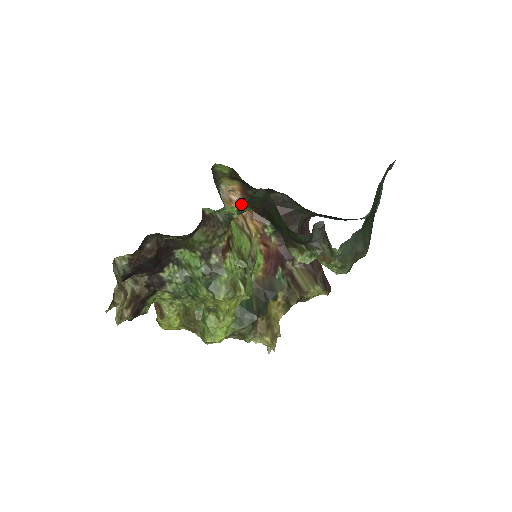
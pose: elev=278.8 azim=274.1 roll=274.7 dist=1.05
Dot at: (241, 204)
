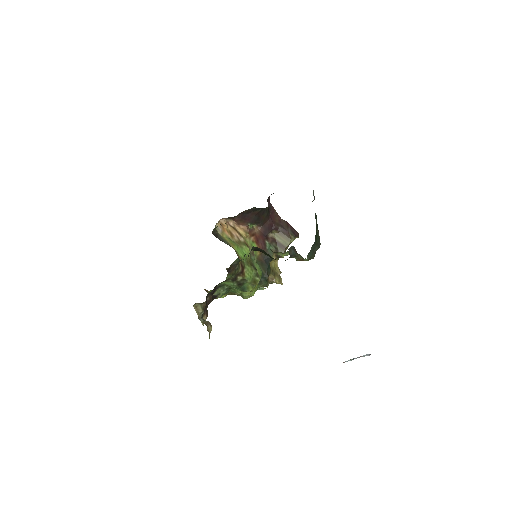
Dot at: occluded
